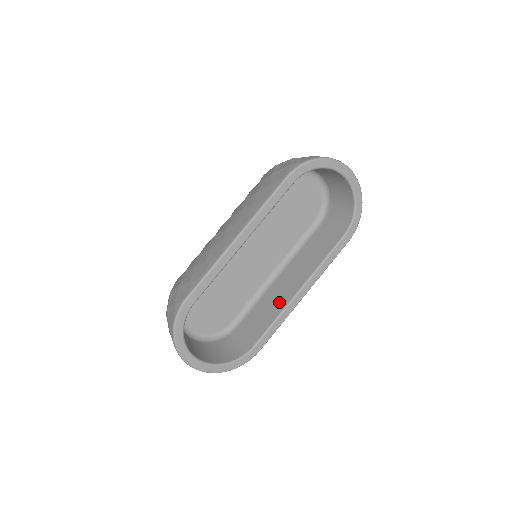
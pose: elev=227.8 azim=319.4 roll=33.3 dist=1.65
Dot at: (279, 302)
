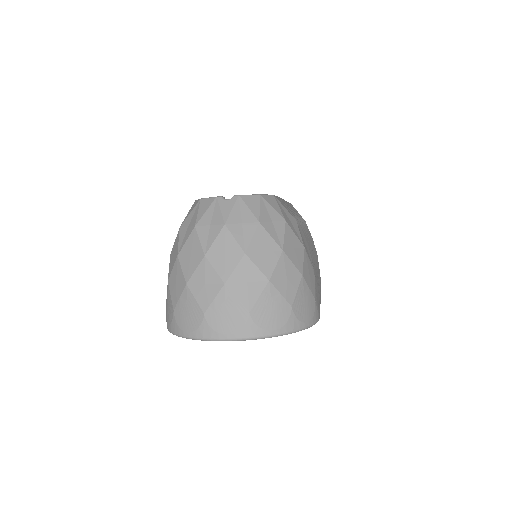
Dot at: occluded
